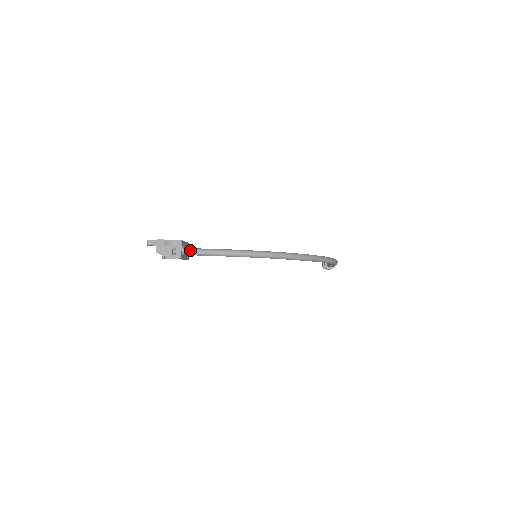
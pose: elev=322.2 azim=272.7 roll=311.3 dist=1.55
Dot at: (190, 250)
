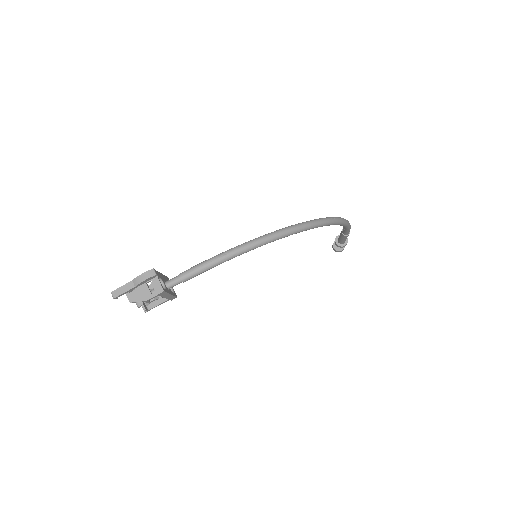
Dot at: (172, 280)
